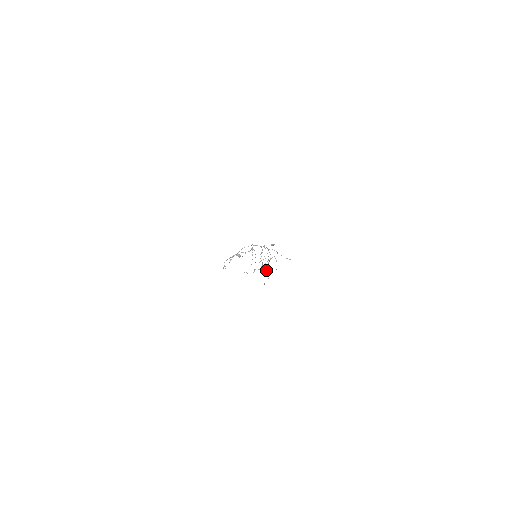
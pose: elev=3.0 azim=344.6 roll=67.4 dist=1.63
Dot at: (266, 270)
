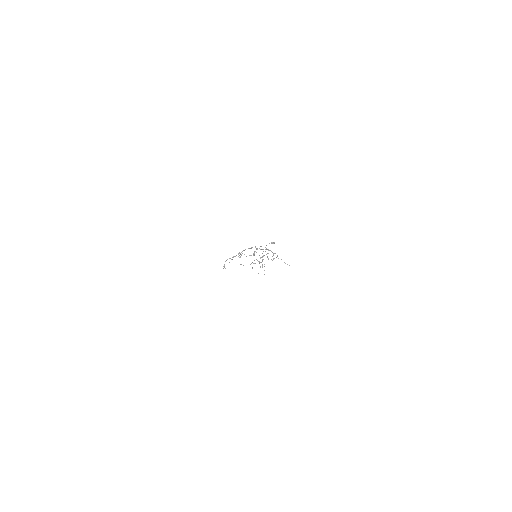
Dot at: occluded
